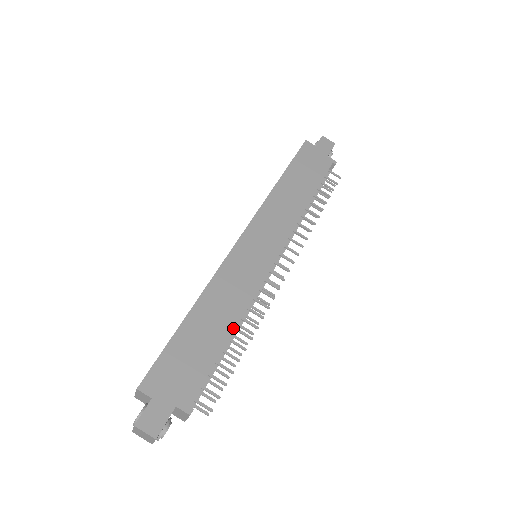
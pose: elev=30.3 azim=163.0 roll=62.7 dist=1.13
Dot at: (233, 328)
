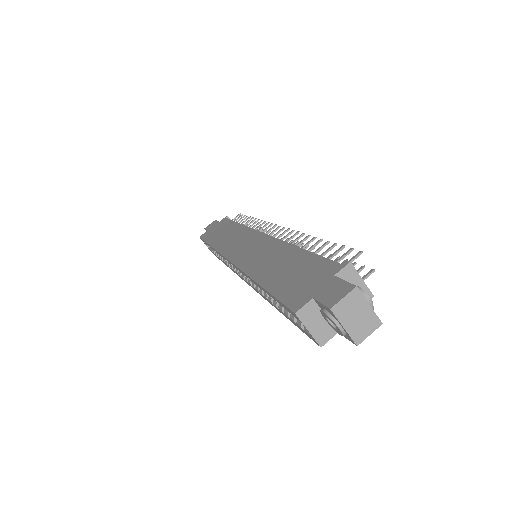
Dot at: (294, 247)
